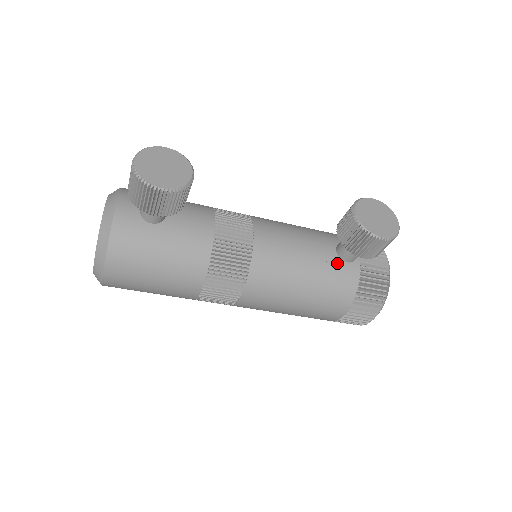
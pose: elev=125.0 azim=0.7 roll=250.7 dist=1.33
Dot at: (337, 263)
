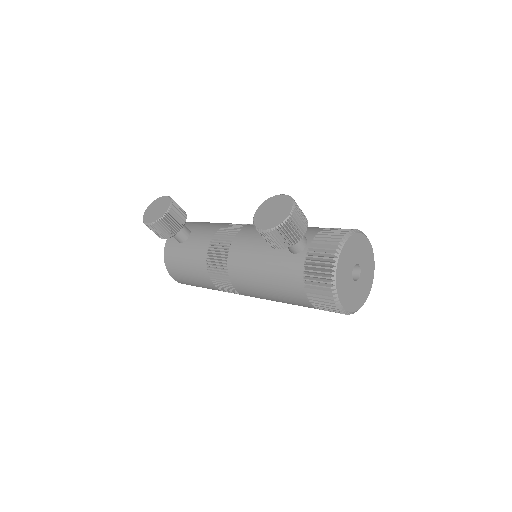
Dot at: (286, 255)
